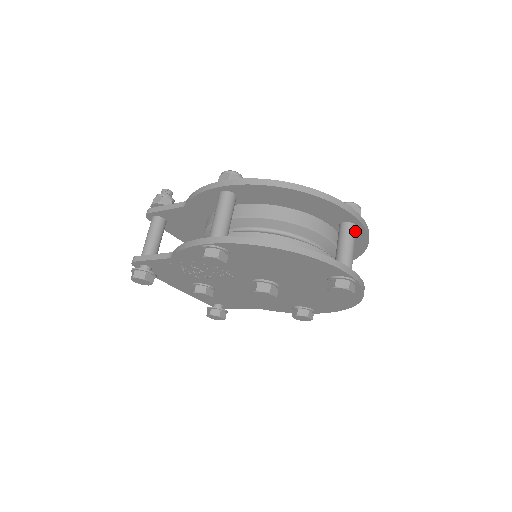
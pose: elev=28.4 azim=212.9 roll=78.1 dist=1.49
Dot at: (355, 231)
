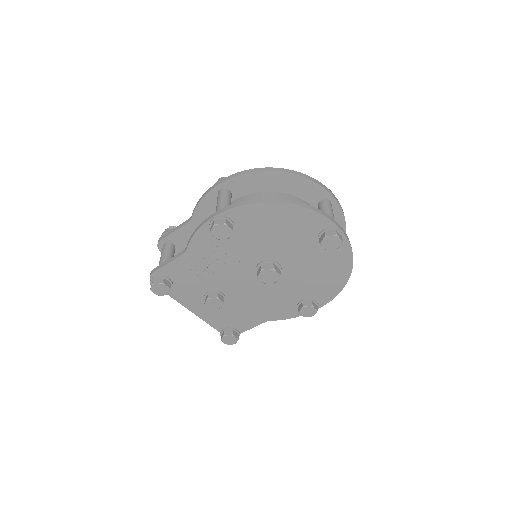
Dot at: (331, 205)
